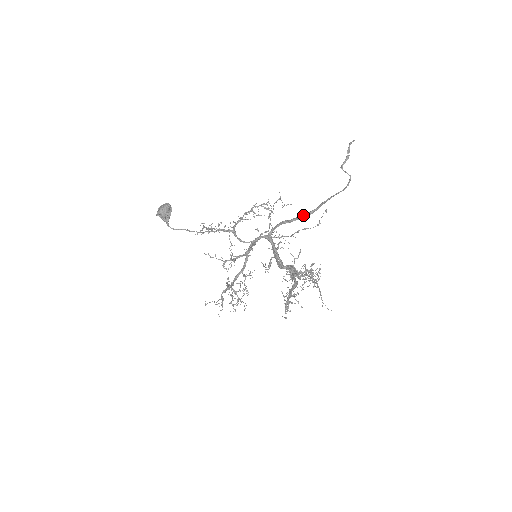
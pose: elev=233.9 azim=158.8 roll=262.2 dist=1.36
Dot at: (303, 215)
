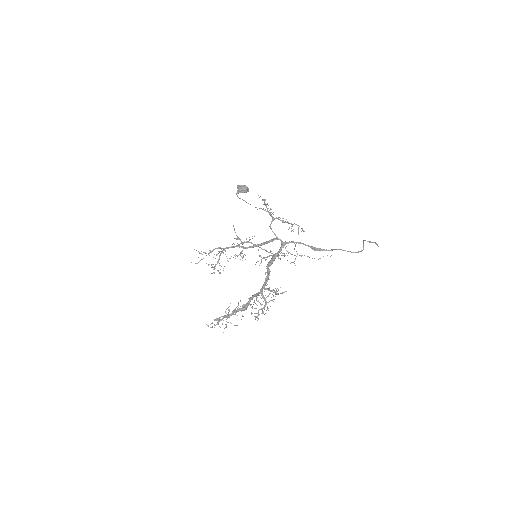
Dot at: (317, 248)
